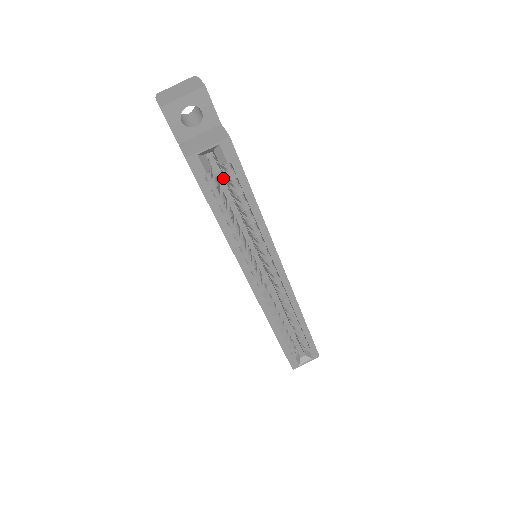
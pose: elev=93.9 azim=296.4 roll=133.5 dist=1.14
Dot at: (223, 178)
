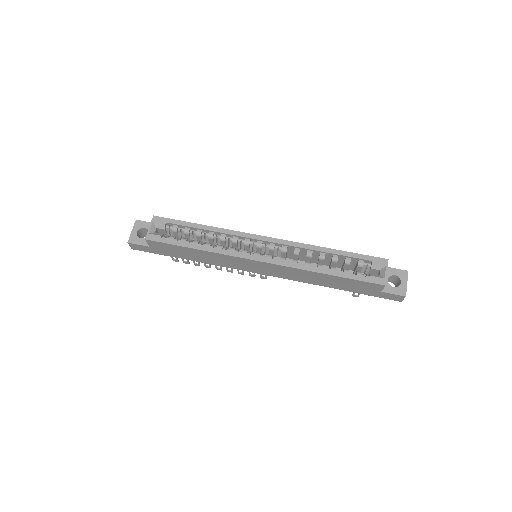
Dot at: occluded
